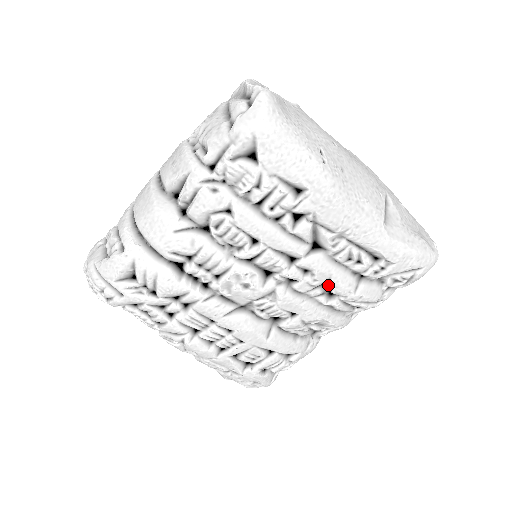
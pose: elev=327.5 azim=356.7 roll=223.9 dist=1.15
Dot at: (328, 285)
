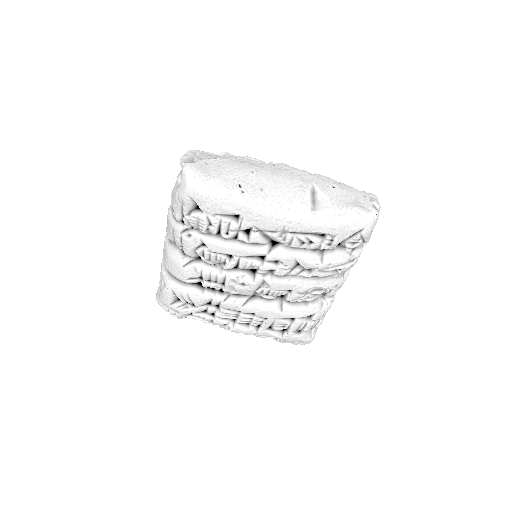
Dot at: occluded
